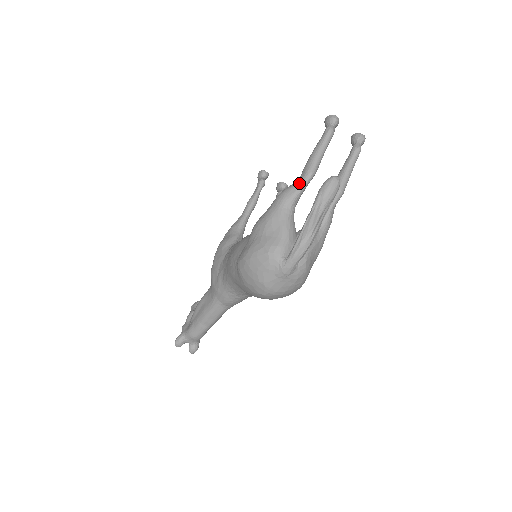
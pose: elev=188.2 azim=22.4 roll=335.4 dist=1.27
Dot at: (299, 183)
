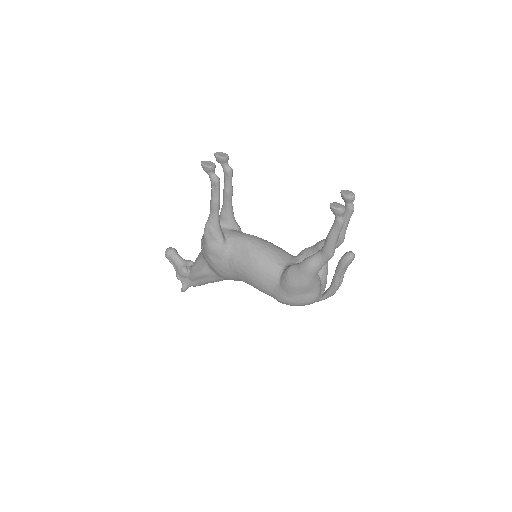
Dot at: (324, 262)
